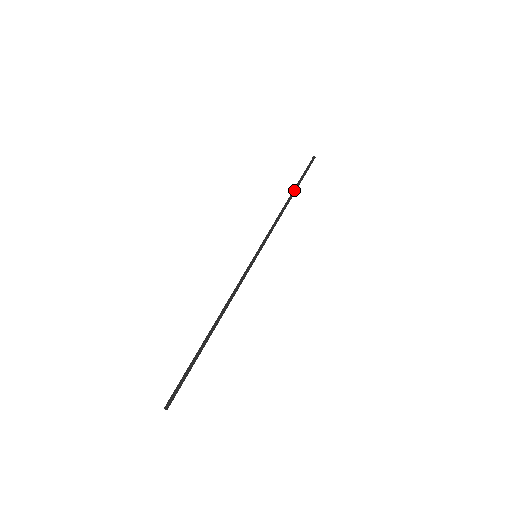
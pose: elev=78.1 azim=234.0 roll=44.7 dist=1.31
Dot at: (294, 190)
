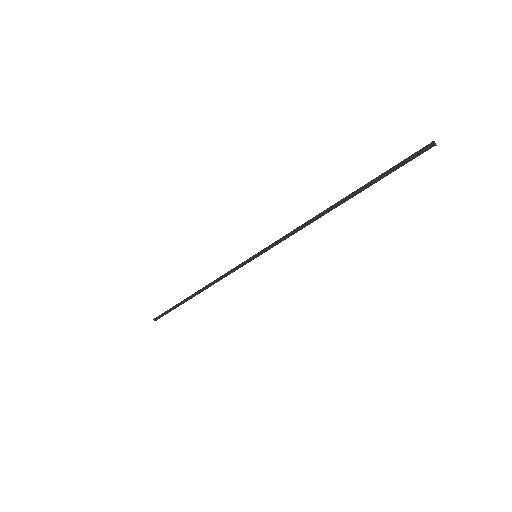
Dot at: (350, 196)
